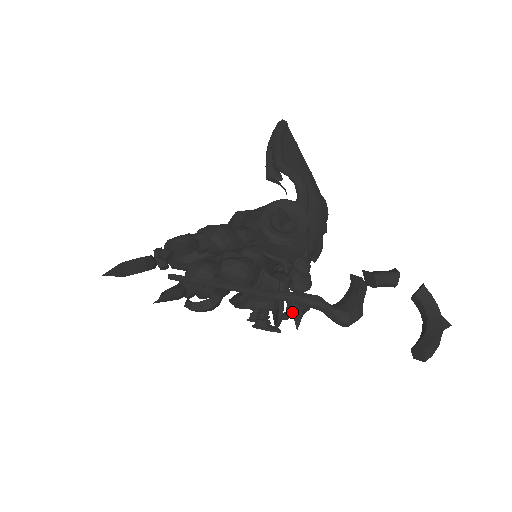
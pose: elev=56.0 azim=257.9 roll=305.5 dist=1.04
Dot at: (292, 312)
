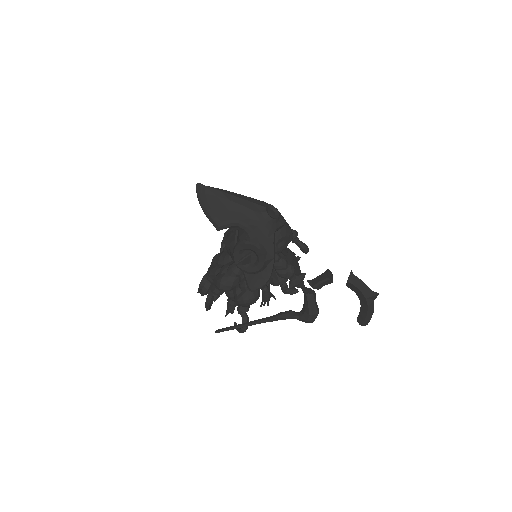
Dot at: (294, 287)
